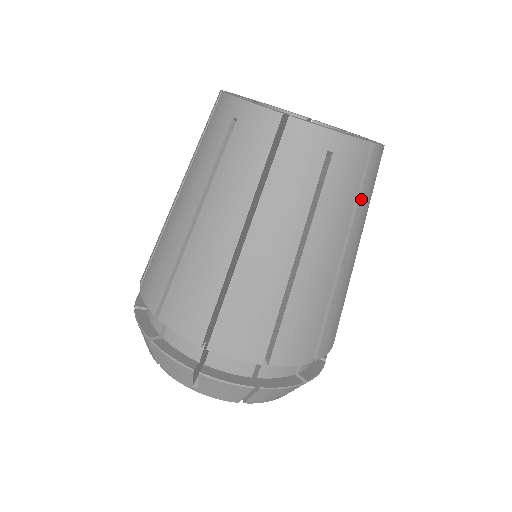
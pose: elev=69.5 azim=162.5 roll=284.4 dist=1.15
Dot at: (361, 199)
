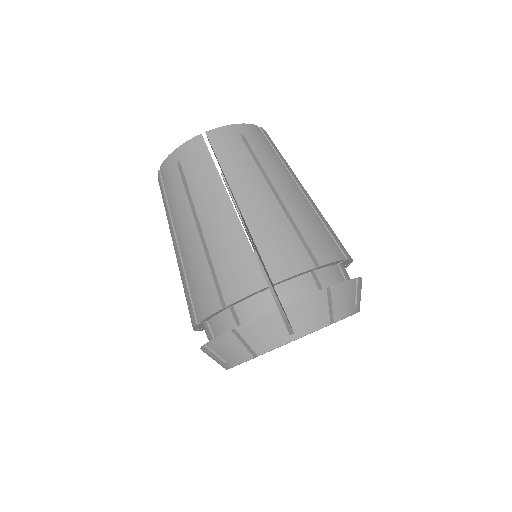
Dot at: (223, 163)
